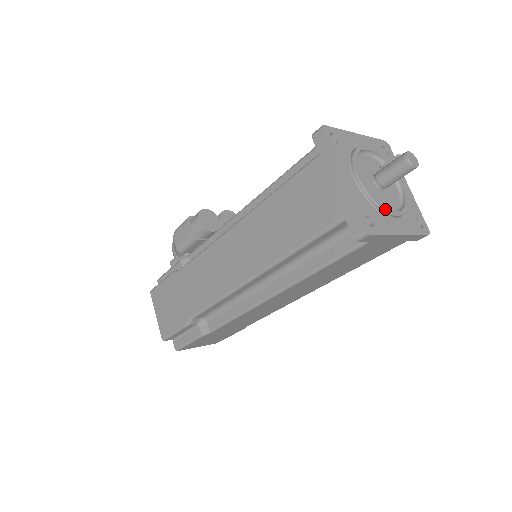
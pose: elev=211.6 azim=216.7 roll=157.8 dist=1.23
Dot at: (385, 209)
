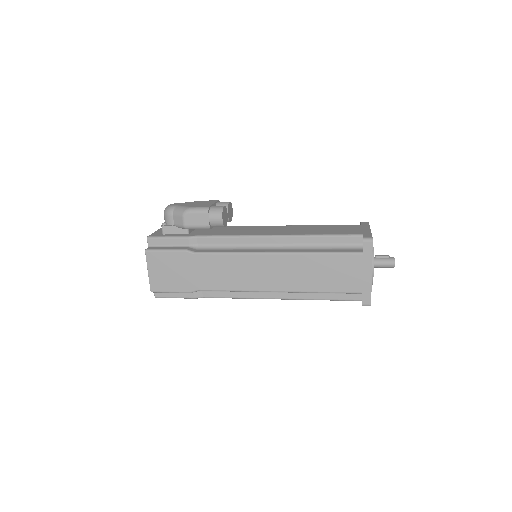
Dot at: (372, 284)
